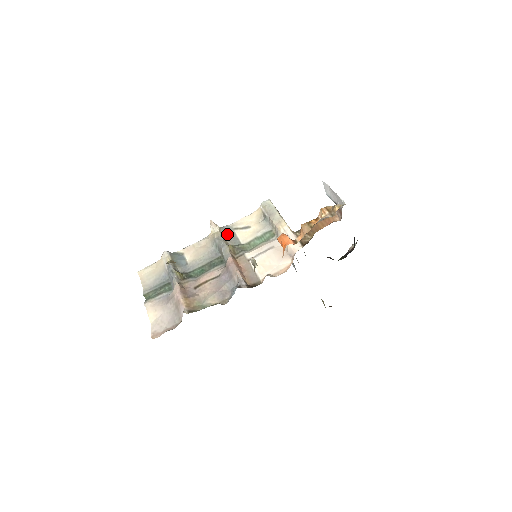
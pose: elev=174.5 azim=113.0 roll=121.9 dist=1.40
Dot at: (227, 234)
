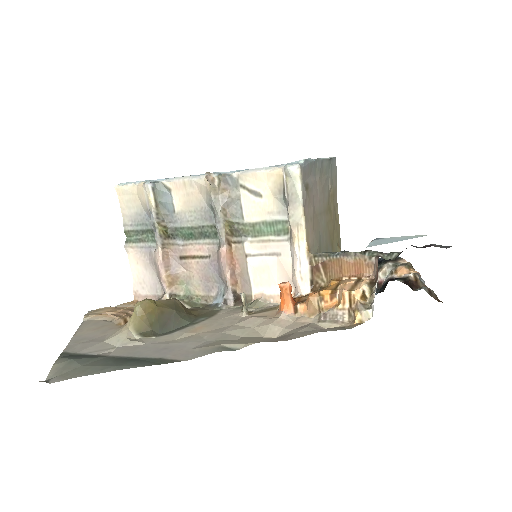
Dot at: (228, 195)
